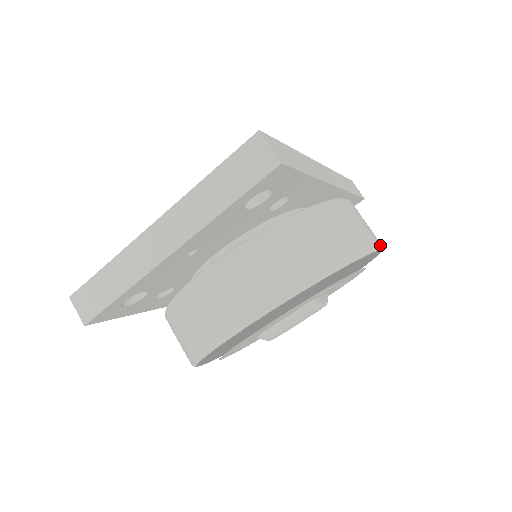
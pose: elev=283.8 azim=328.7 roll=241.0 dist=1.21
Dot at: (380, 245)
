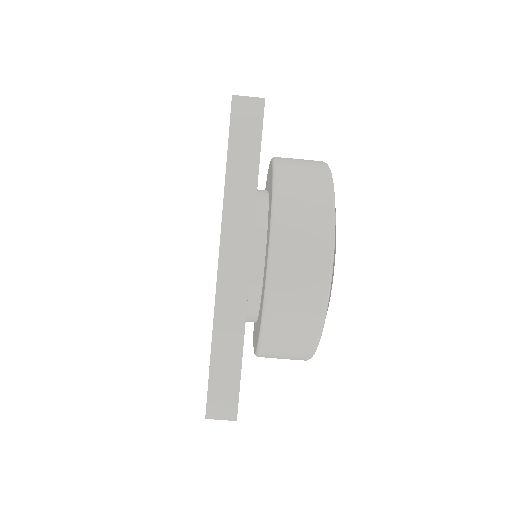
Dot at: (329, 271)
